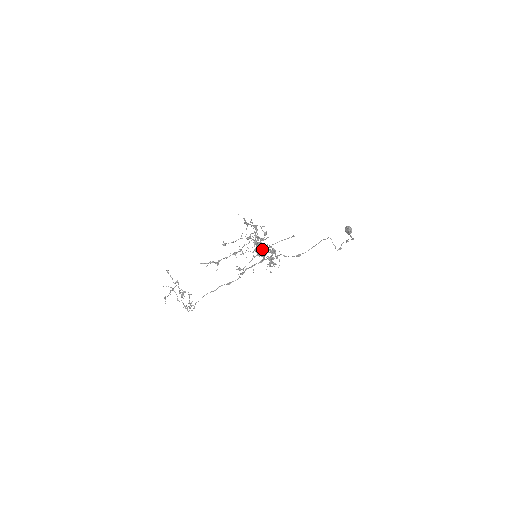
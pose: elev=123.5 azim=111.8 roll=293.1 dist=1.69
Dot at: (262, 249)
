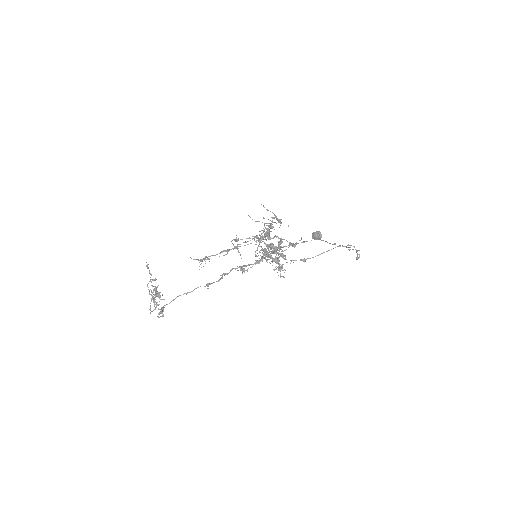
Dot at: occluded
